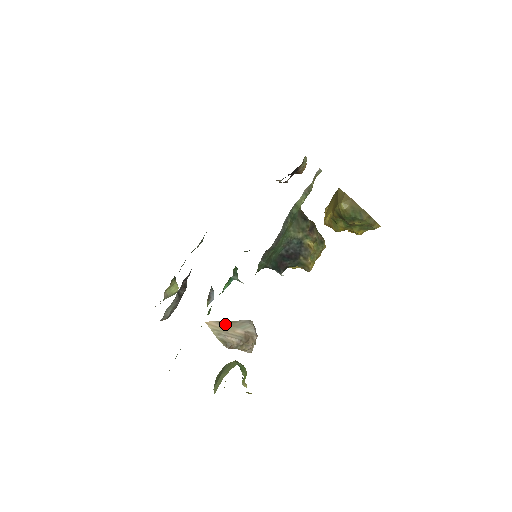
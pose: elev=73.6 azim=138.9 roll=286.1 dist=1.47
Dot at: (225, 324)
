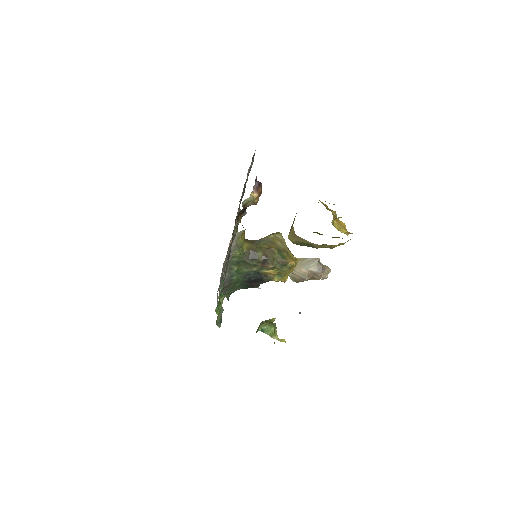
Dot at: occluded
